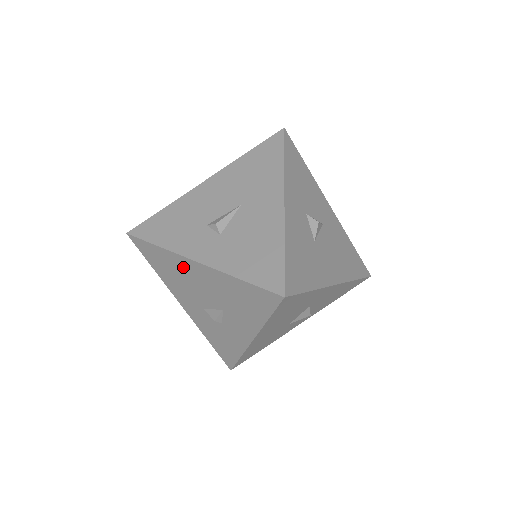
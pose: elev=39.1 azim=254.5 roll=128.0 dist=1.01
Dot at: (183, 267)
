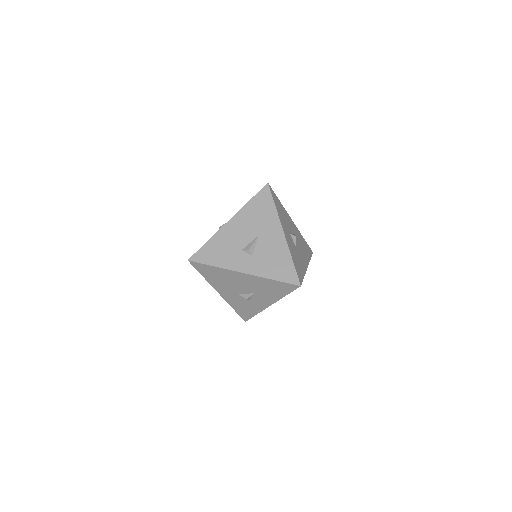
Dot at: (231, 276)
